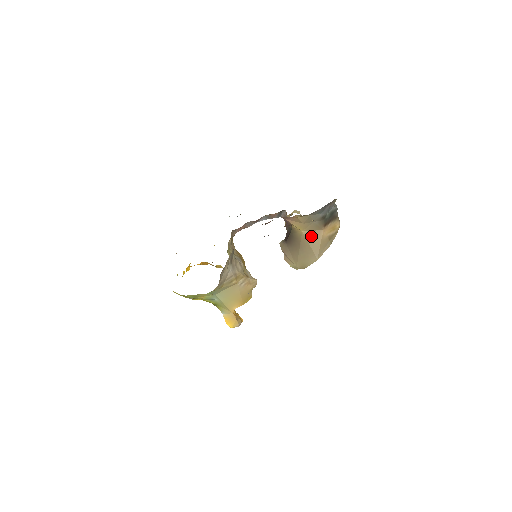
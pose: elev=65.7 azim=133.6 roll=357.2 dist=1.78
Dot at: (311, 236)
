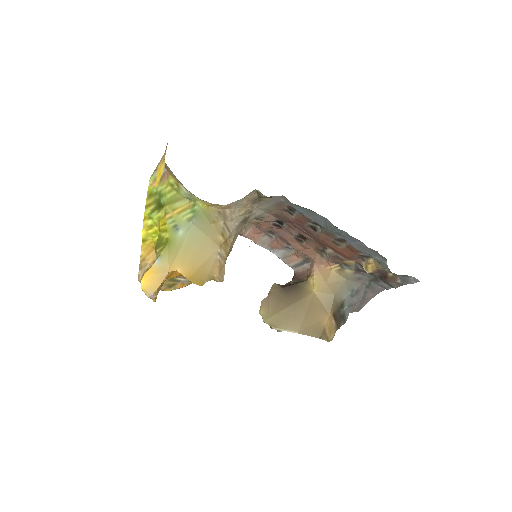
Dot at: (316, 306)
